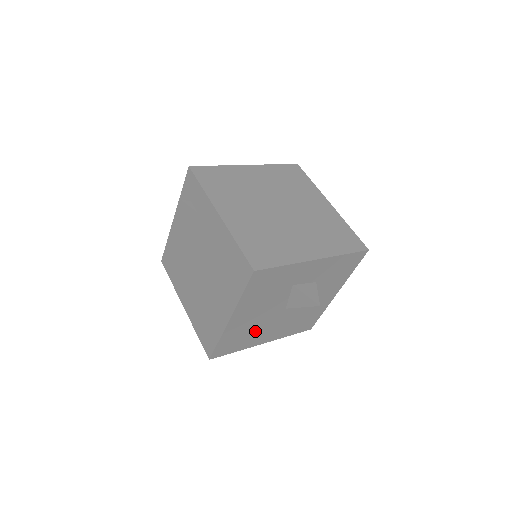
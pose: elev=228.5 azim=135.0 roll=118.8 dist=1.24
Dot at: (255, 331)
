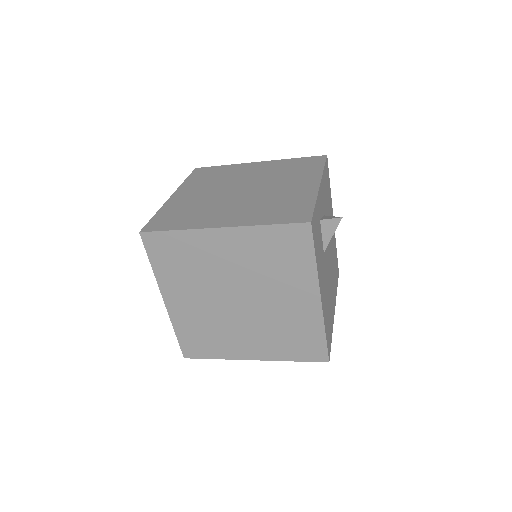
Dot at: occluded
